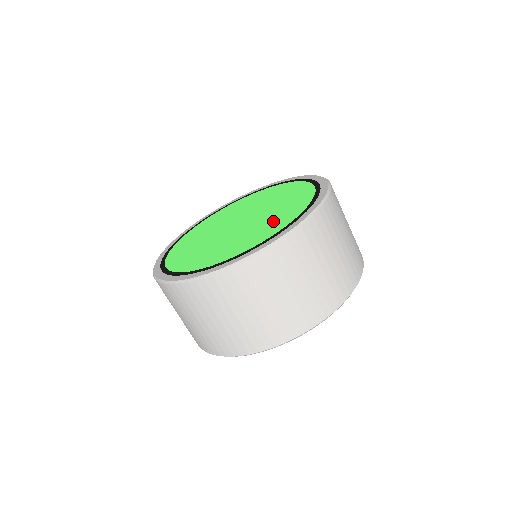
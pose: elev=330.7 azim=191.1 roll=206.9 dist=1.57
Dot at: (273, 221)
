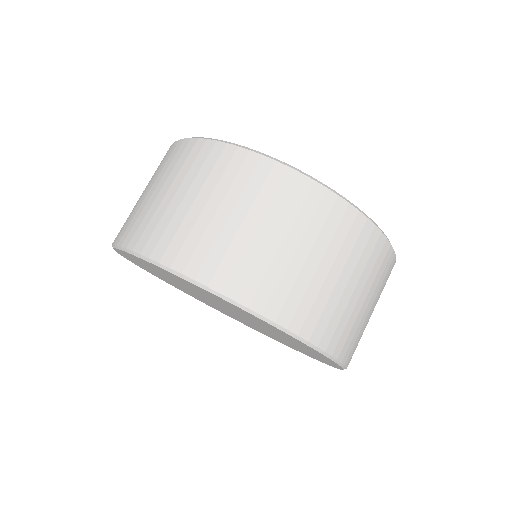
Dot at: occluded
